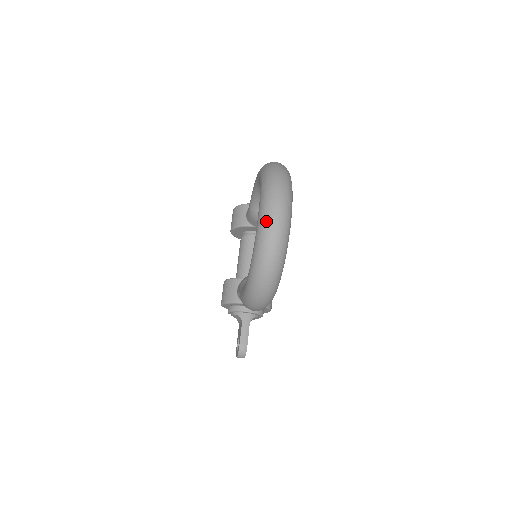
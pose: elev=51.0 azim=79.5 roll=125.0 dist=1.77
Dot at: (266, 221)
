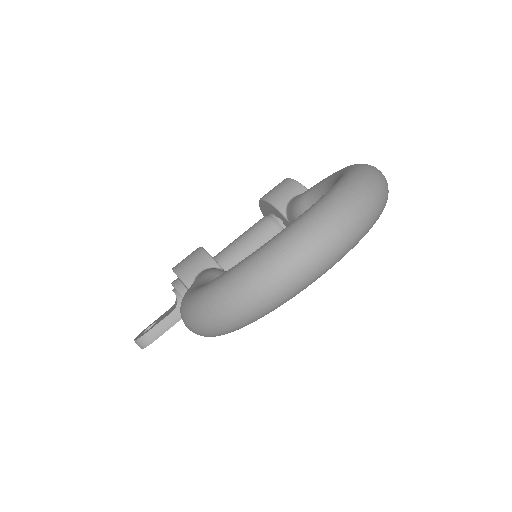
Dot at: (292, 243)
